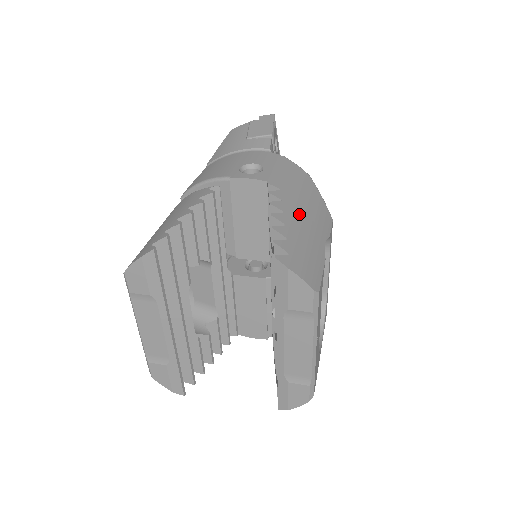
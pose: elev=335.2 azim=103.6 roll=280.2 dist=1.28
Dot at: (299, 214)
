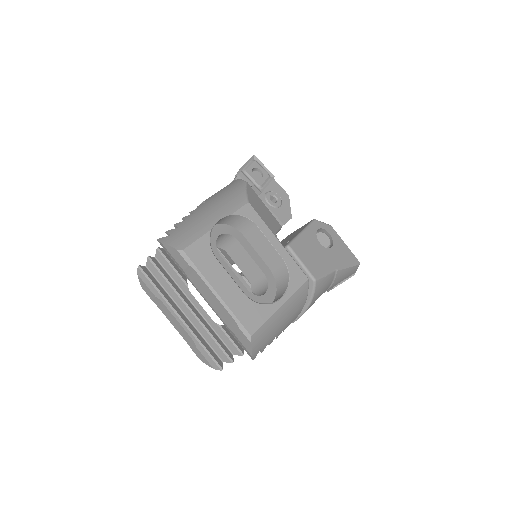
Dot at: (205, 210)
